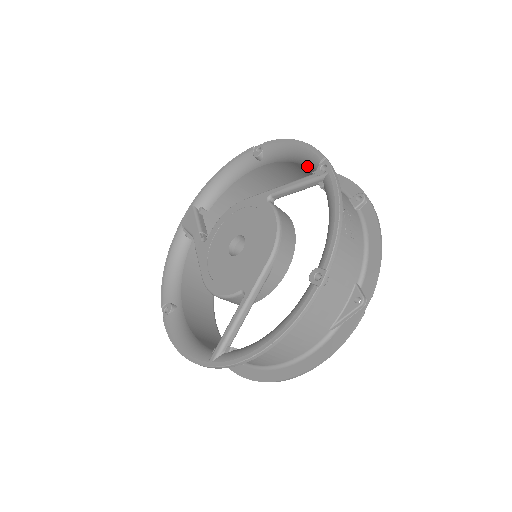
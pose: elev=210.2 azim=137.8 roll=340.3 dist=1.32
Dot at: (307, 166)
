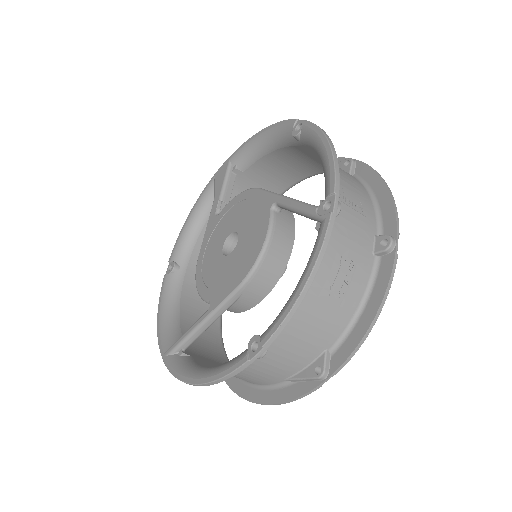
Dot at: occluded
